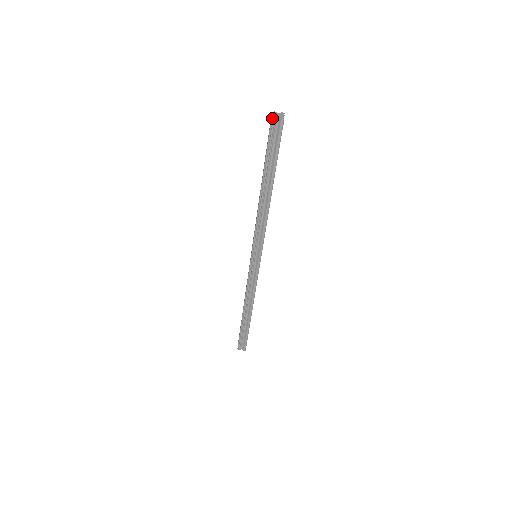
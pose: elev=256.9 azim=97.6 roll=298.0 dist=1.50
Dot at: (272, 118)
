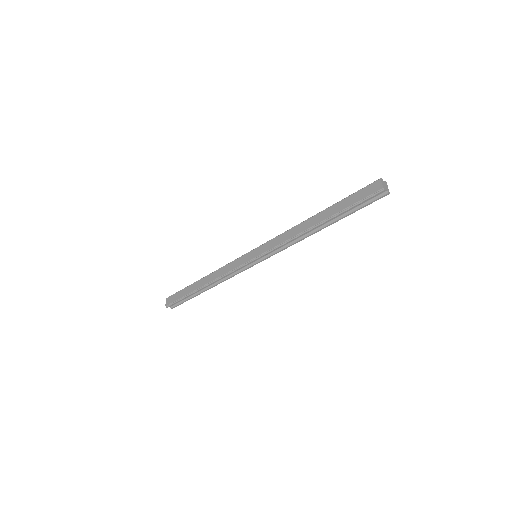
Dot at: (383, 189)
